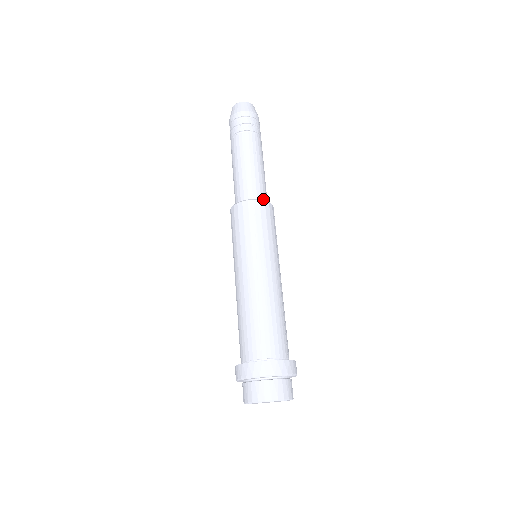
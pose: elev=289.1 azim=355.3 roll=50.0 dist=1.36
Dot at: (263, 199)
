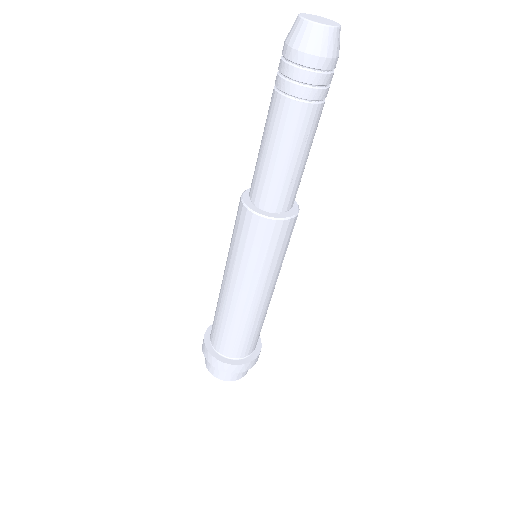
Dot at: (289, 208)
